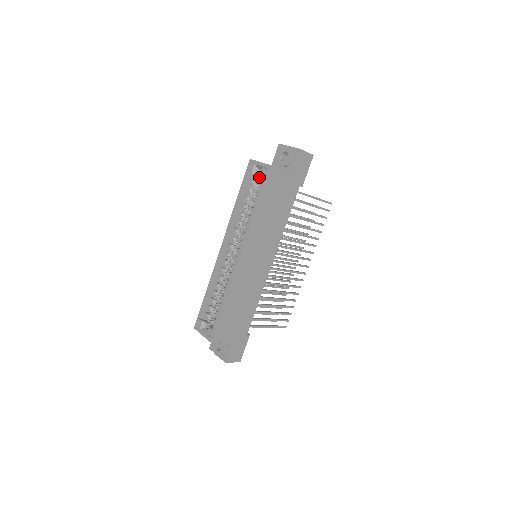
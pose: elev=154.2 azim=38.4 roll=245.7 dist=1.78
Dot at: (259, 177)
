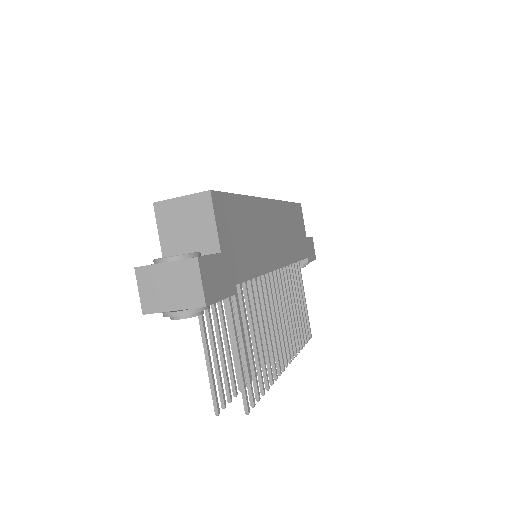
Dot at: occluded
